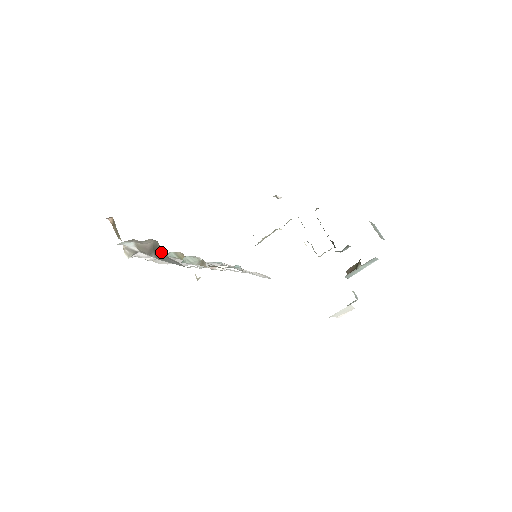
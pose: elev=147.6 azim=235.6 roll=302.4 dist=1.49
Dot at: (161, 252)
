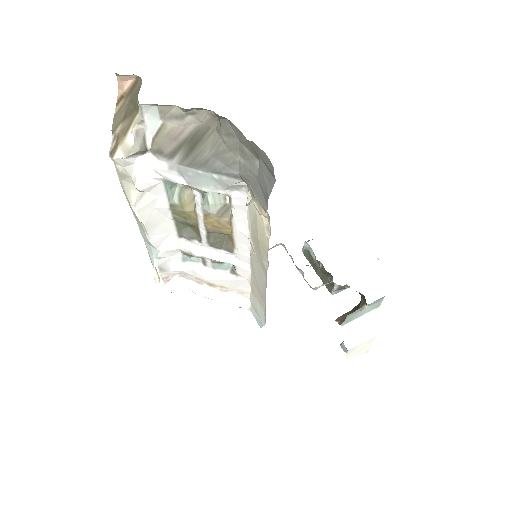
Dot at: (207, 144)
